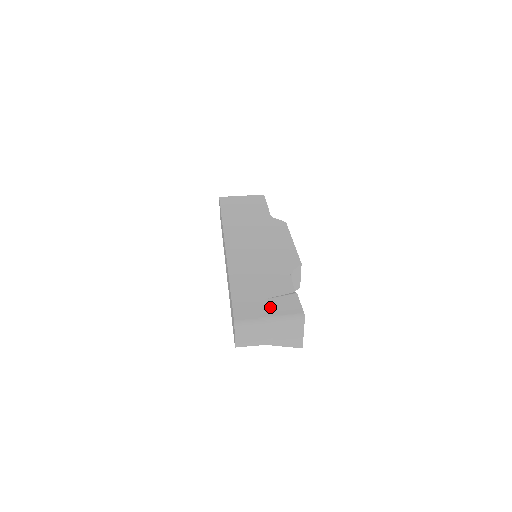
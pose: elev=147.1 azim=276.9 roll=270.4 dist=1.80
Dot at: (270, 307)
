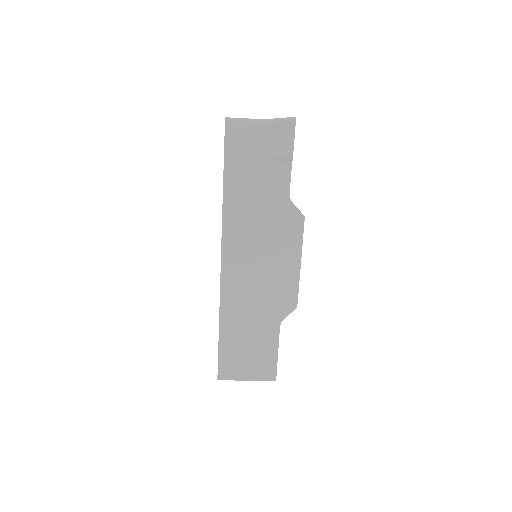
Dot at: occluded
